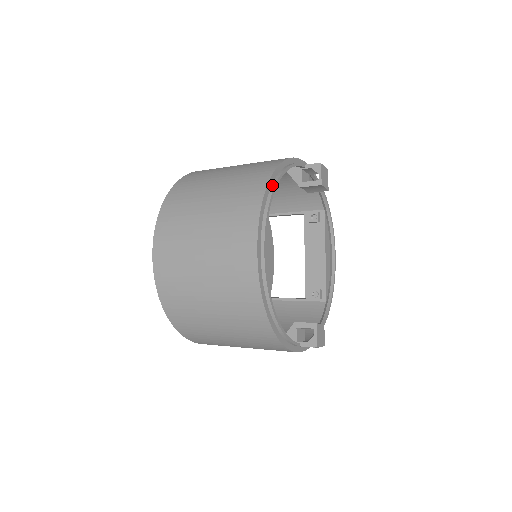
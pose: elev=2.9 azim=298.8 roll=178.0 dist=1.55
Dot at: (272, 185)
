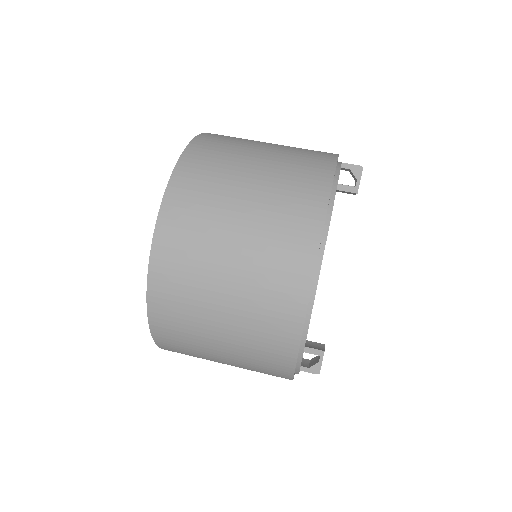
Dot at: (328, 210)
